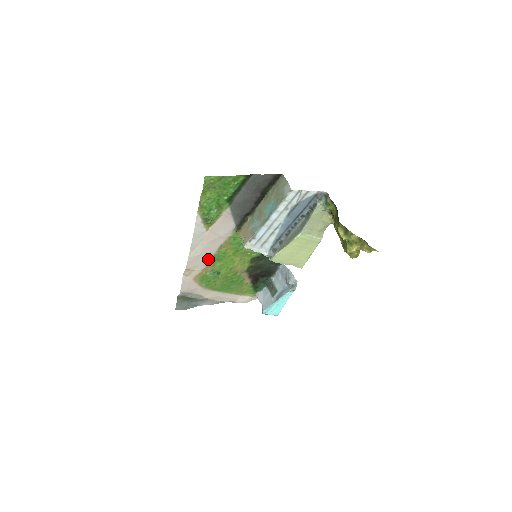
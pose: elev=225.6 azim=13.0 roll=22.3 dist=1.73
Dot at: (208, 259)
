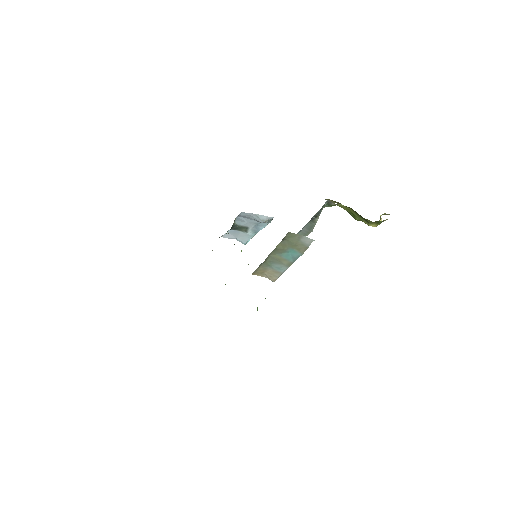
Dot at: occluded
